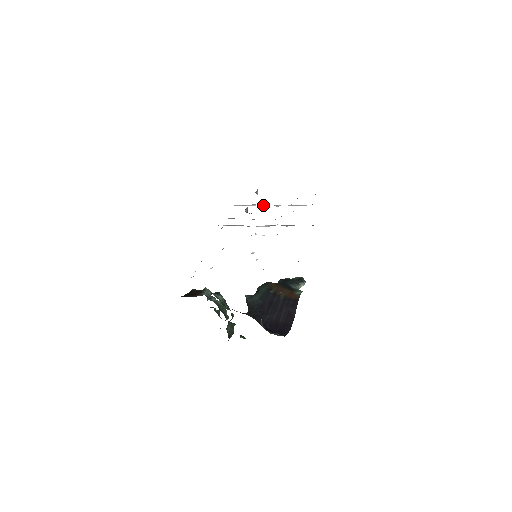
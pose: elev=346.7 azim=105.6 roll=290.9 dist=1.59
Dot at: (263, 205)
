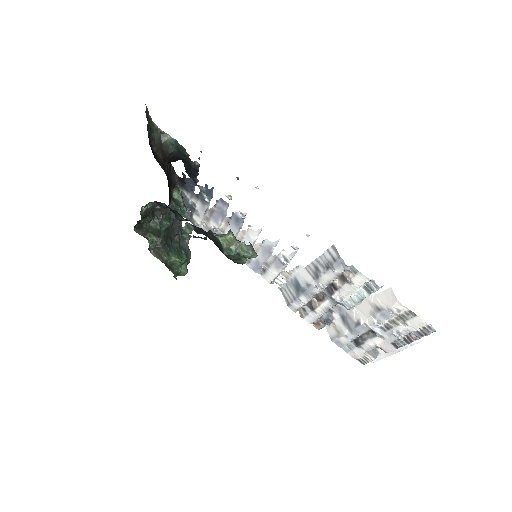
Dot at: (351, 327)
